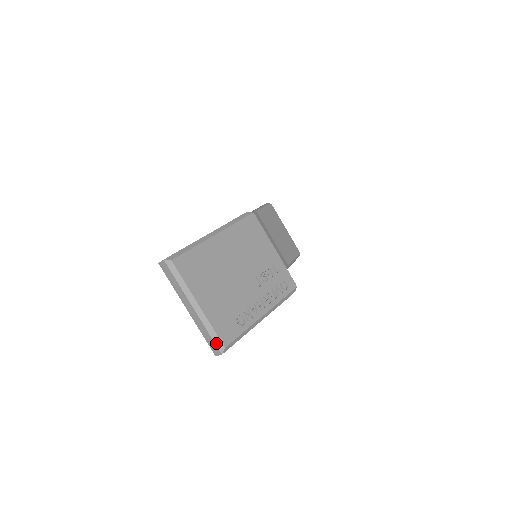
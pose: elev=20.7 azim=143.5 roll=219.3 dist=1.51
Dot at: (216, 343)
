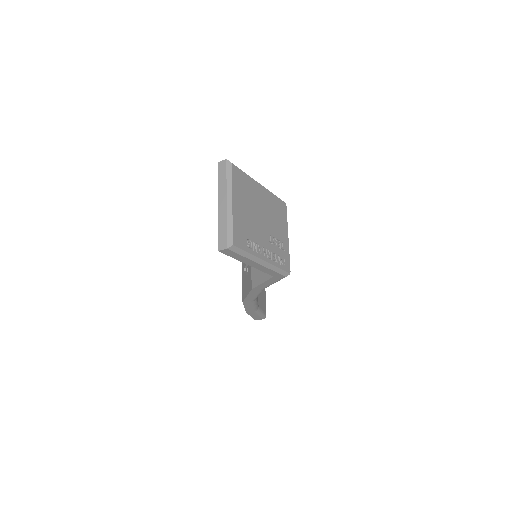
Dot at: (228, 237)
